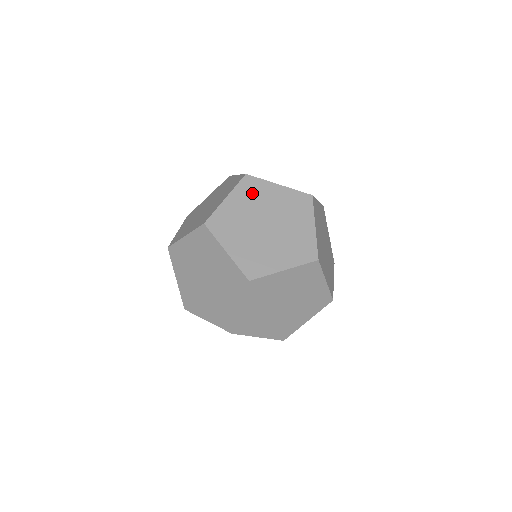
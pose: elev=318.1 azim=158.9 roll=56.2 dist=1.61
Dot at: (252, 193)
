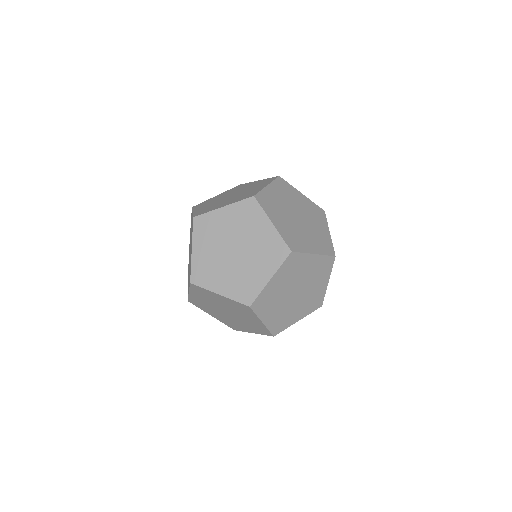
Dot at: (236, 189)
